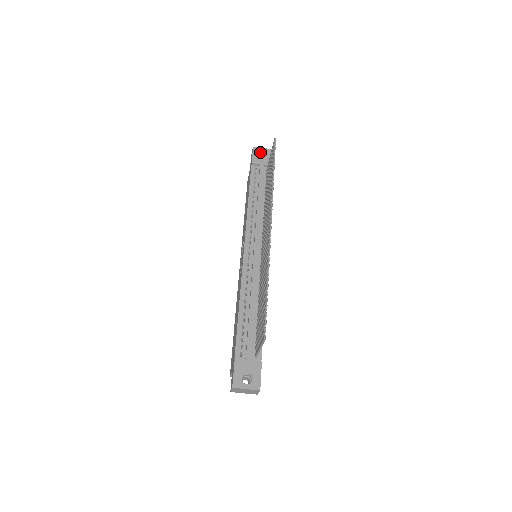
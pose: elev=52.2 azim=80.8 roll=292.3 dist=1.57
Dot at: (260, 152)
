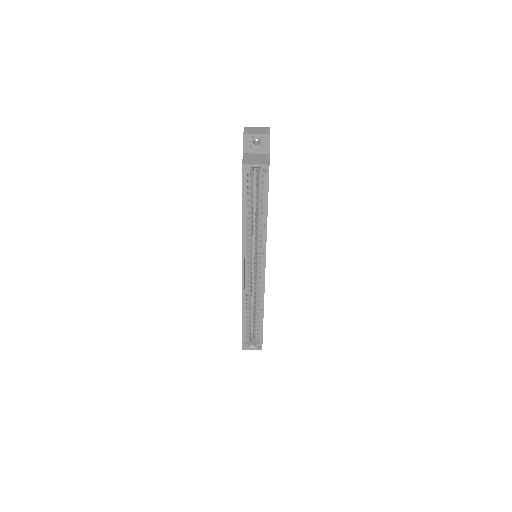
Dot at: occluded
